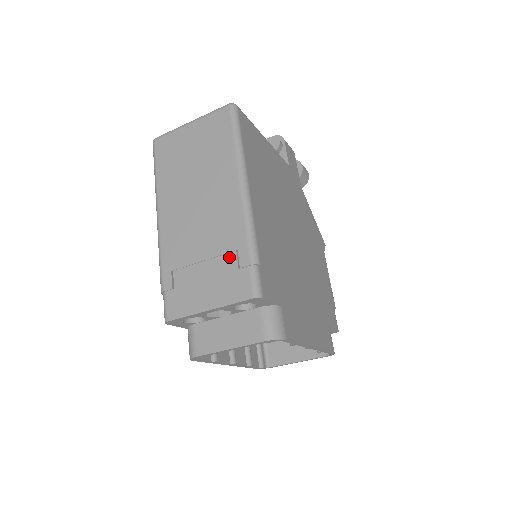
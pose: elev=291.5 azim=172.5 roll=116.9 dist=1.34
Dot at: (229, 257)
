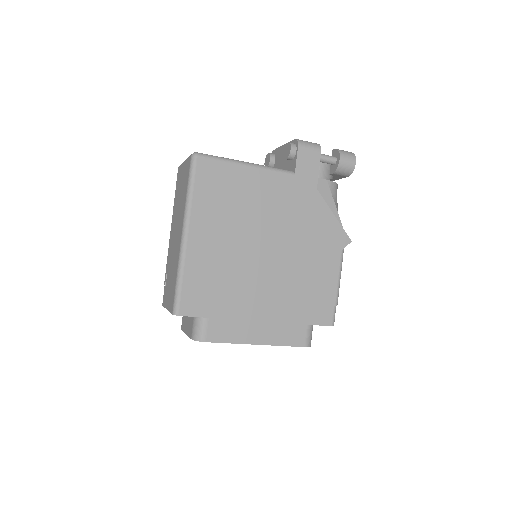
Dot at: (174, 280)
